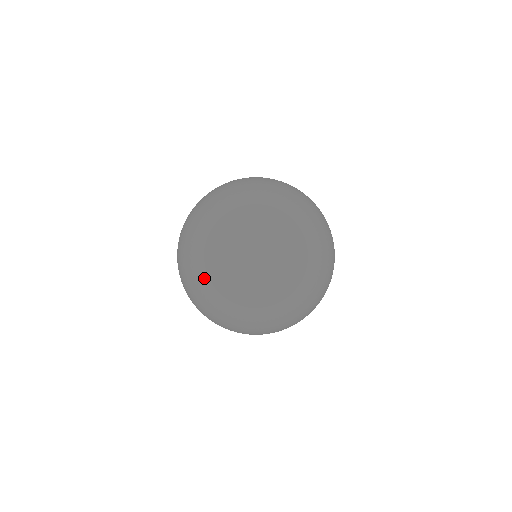
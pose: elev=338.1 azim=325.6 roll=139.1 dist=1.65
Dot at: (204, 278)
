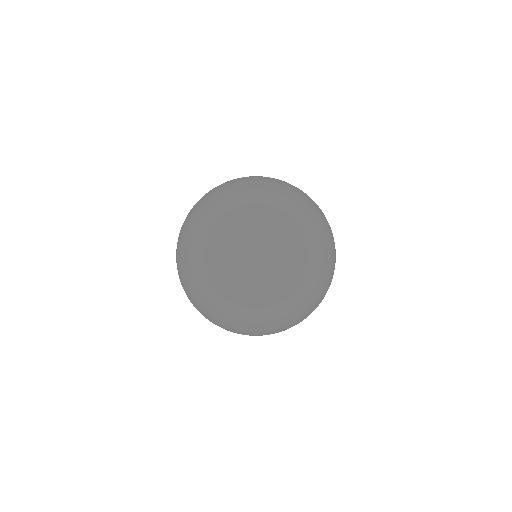
Dot at: occluded
